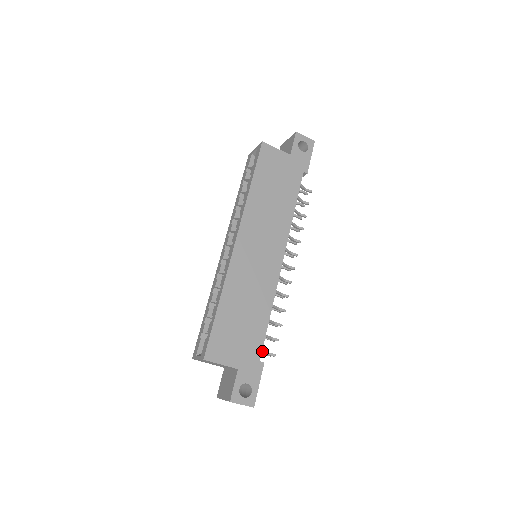
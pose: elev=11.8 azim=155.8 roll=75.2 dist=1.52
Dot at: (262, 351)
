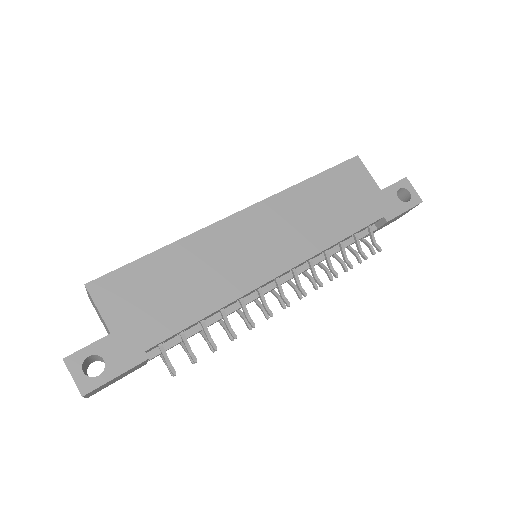
Dot at: (163, 350)
